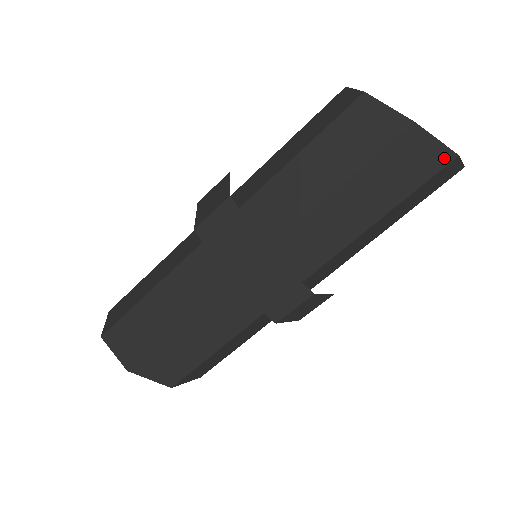
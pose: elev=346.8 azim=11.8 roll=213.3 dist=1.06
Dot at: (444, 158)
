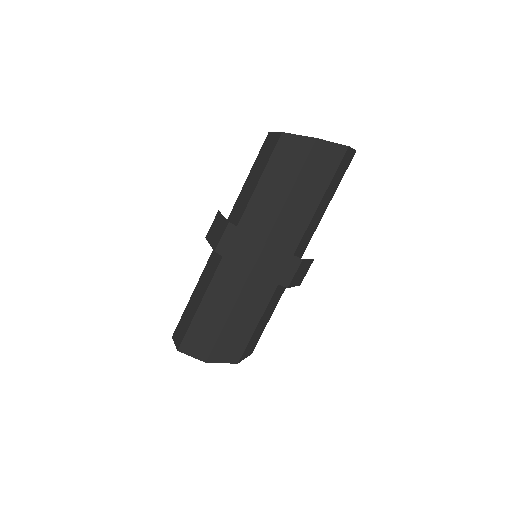
Dot at: (342, 151)
